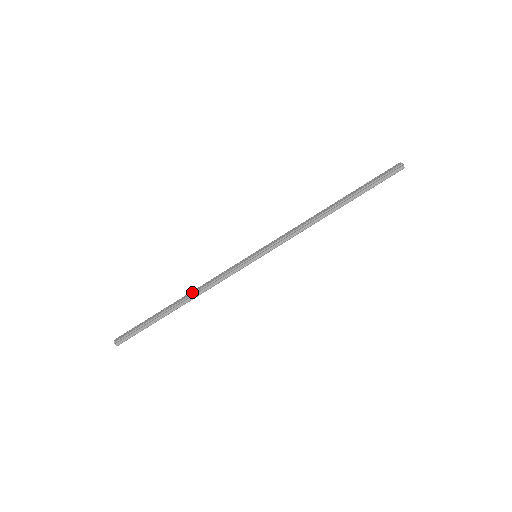
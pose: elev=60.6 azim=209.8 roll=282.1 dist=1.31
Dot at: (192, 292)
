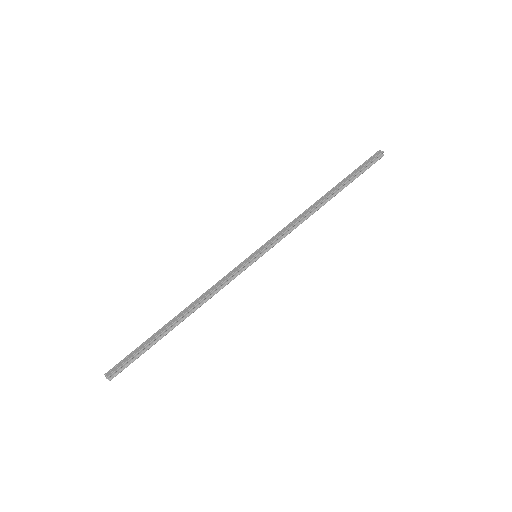
Dot at: (192, 304)
